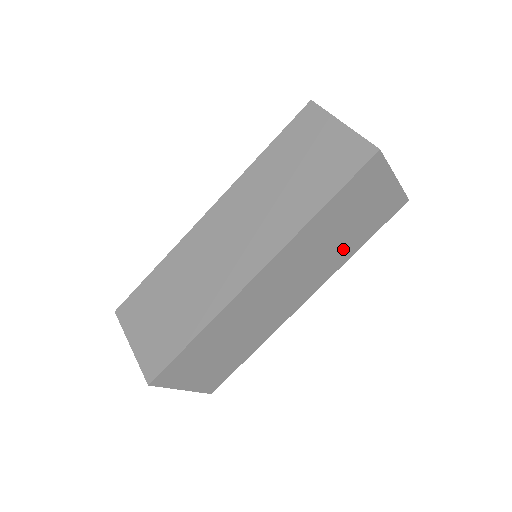
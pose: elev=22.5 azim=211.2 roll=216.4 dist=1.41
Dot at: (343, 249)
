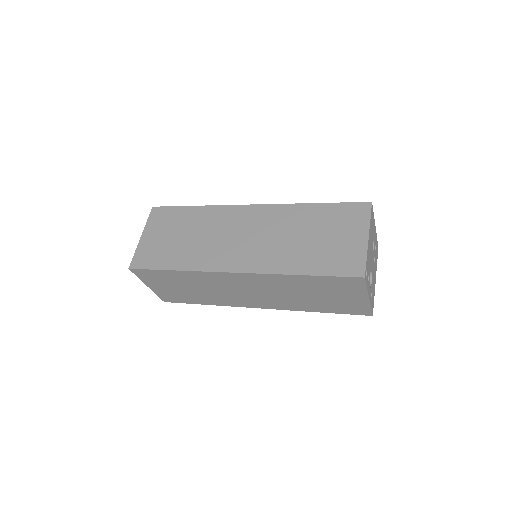
Dot at: (305, 304)
